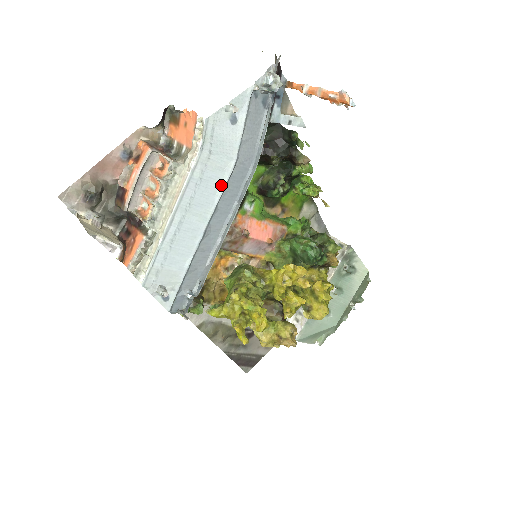
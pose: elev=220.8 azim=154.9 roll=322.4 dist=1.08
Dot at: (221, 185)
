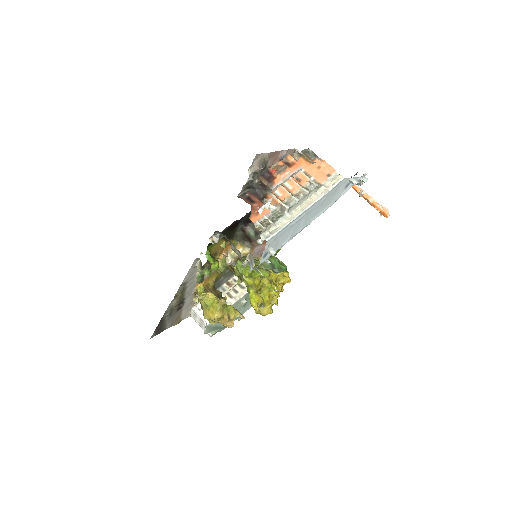
Dot at: (321, 212)
